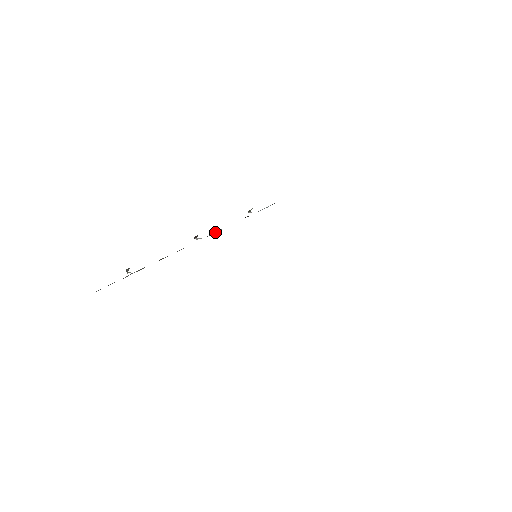
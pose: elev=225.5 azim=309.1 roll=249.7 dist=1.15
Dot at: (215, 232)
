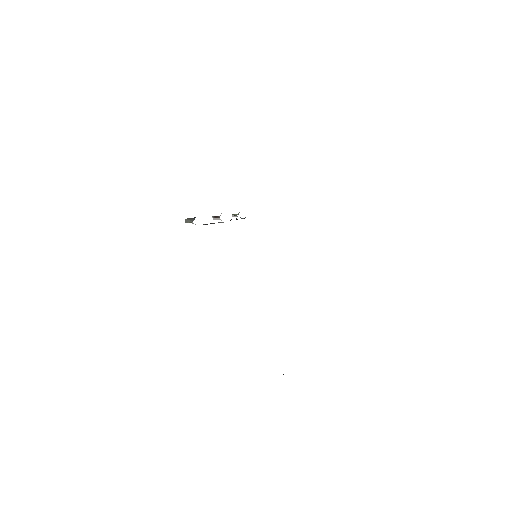
Dot at: (230, 220)
